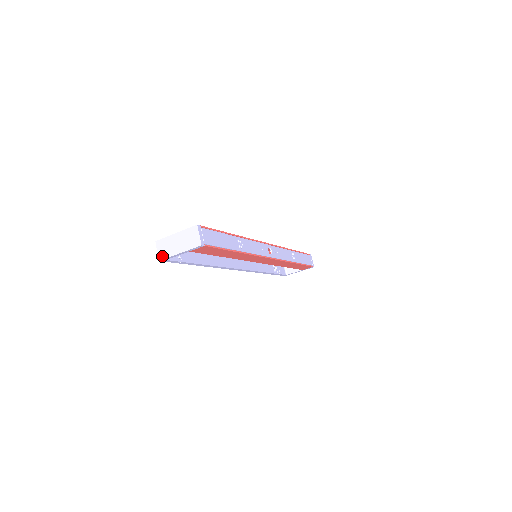
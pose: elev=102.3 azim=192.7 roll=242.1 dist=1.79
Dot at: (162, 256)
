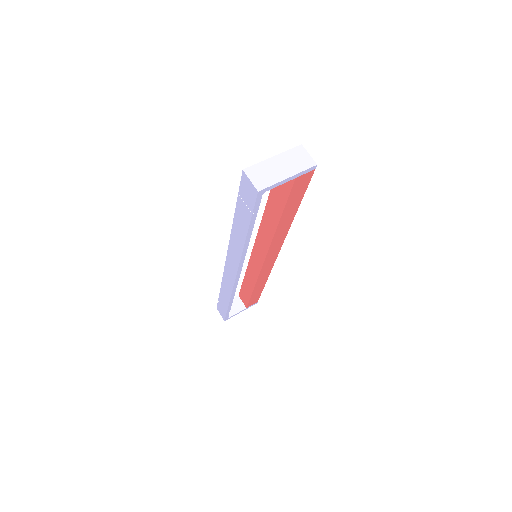
Dot at: (261, 185)
